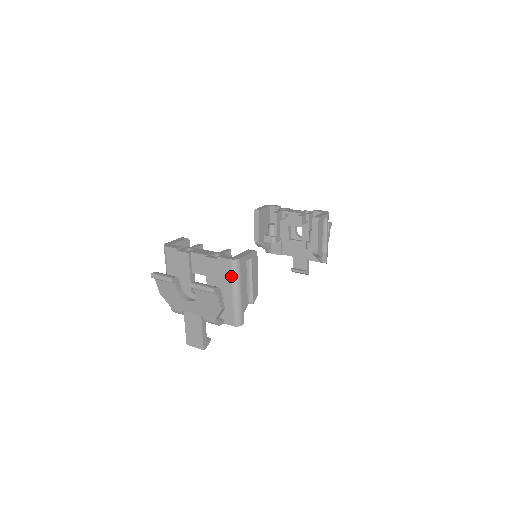
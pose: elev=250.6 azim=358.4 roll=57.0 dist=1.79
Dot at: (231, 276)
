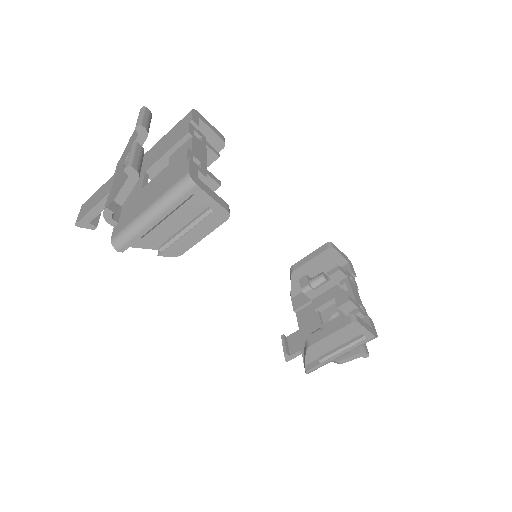
Dot at: (169, 189)
